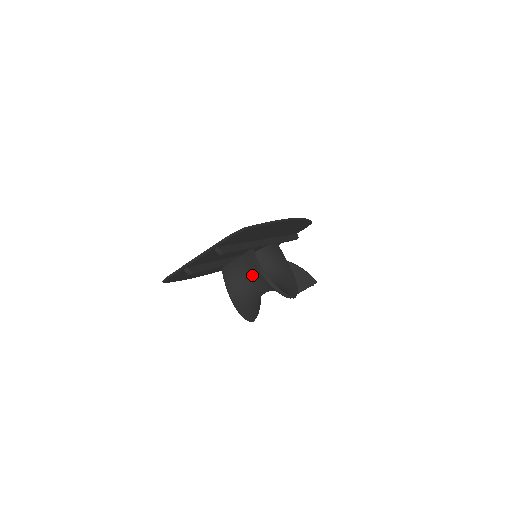
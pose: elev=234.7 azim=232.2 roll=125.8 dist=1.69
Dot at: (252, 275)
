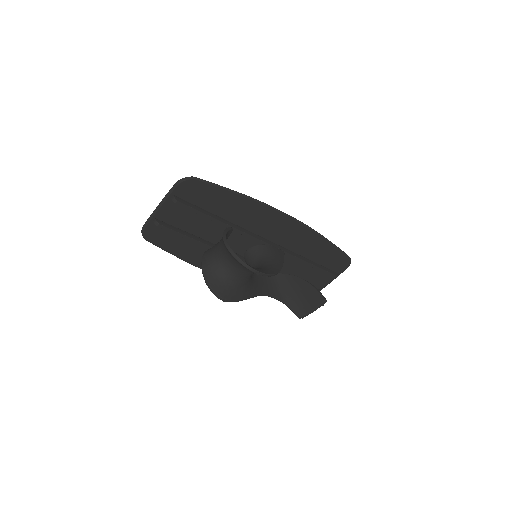
Dot at: (222, 246)
